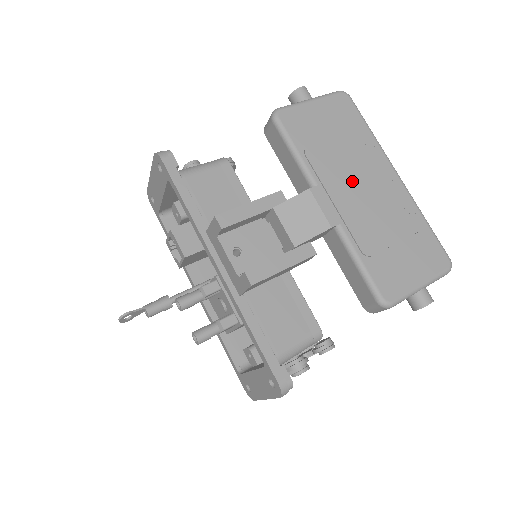
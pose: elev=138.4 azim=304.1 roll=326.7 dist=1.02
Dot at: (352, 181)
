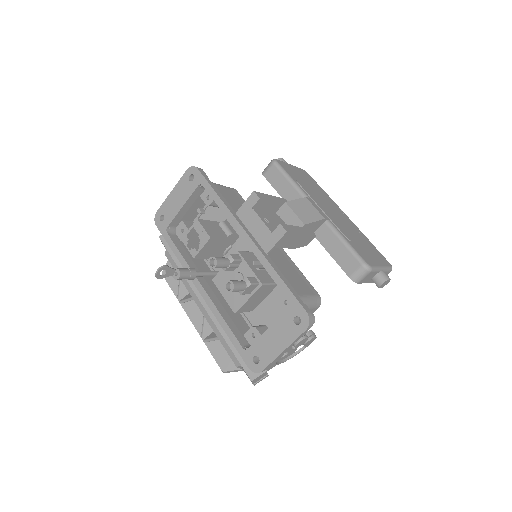
Dot at: (326, 205)
